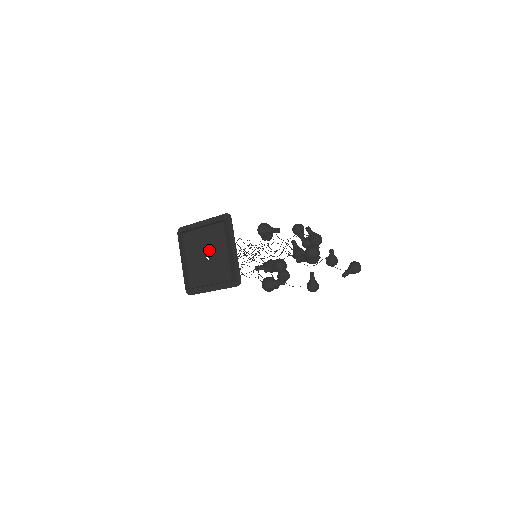
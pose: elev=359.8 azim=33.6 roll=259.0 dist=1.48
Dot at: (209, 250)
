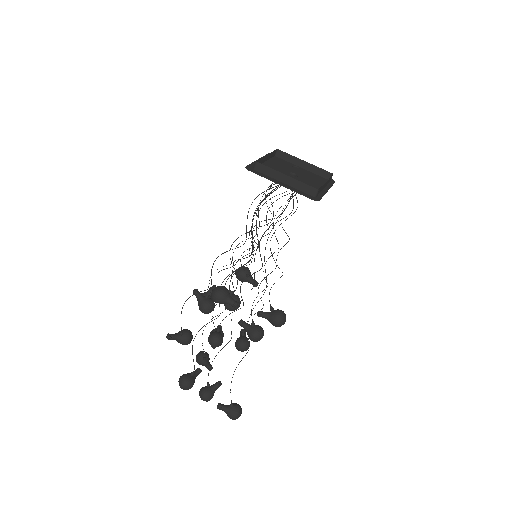
Dot at: (297, 174)
